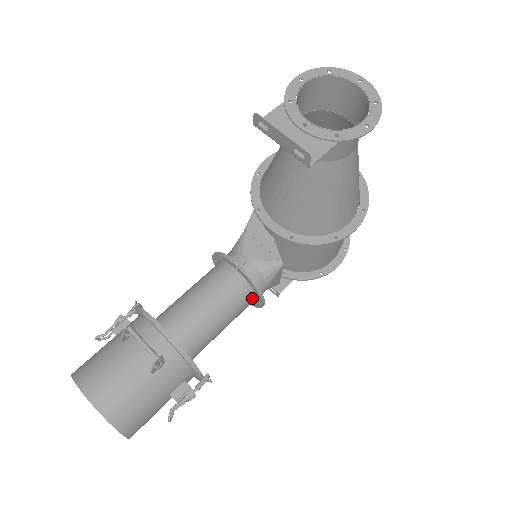
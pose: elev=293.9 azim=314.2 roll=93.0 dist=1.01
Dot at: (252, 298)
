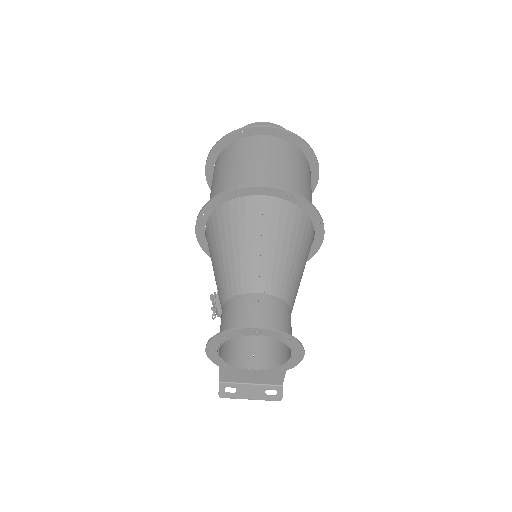
Dot at: occluded
